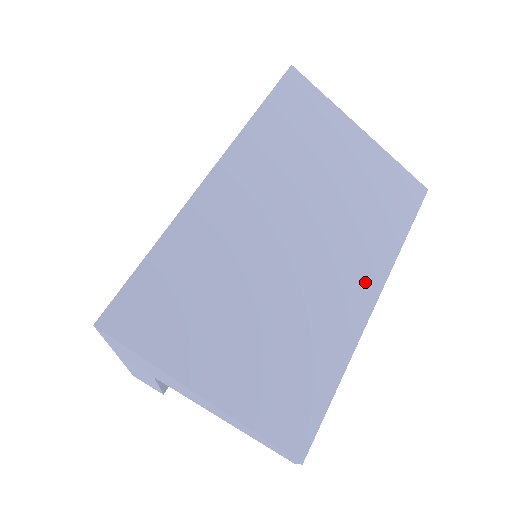
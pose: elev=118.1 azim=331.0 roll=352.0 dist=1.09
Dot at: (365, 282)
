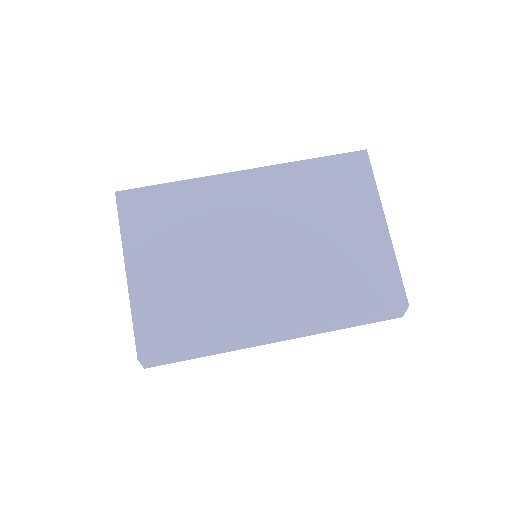
Dot at: (285, 312)
